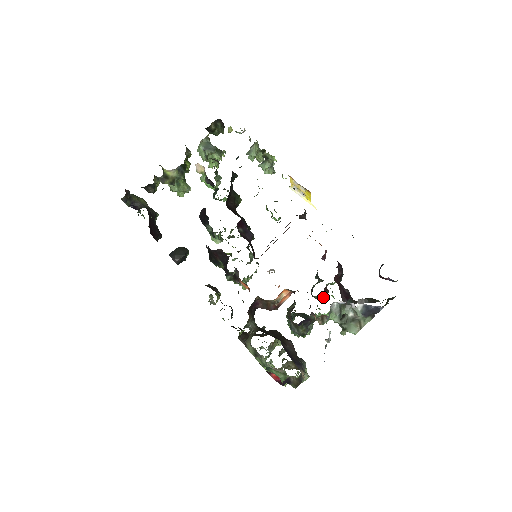
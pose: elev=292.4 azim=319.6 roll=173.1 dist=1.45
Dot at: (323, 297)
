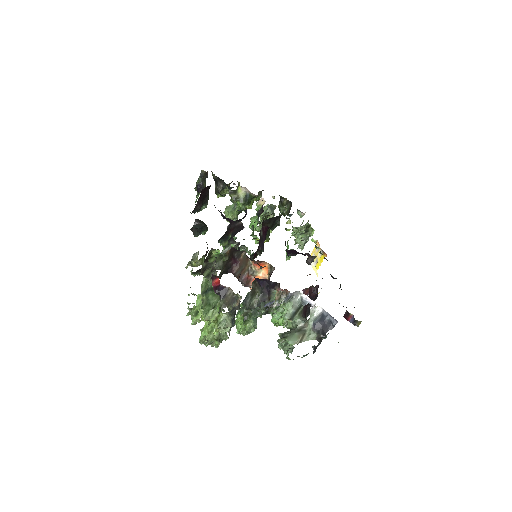
Dot at: occluded
